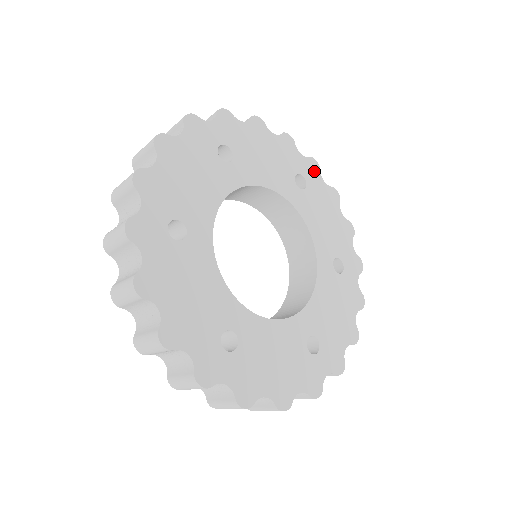
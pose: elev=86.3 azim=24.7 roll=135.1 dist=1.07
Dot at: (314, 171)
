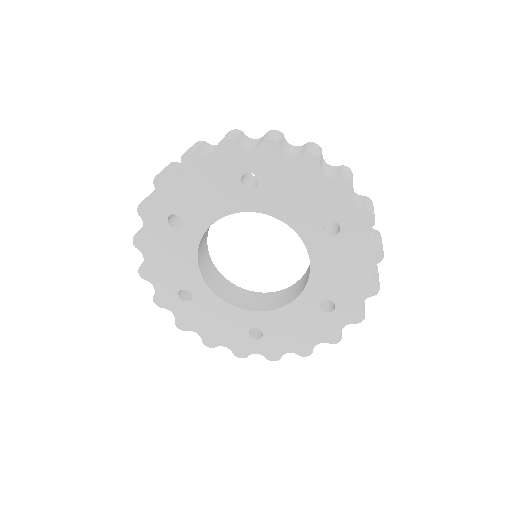
Dot at: (362, 225)
